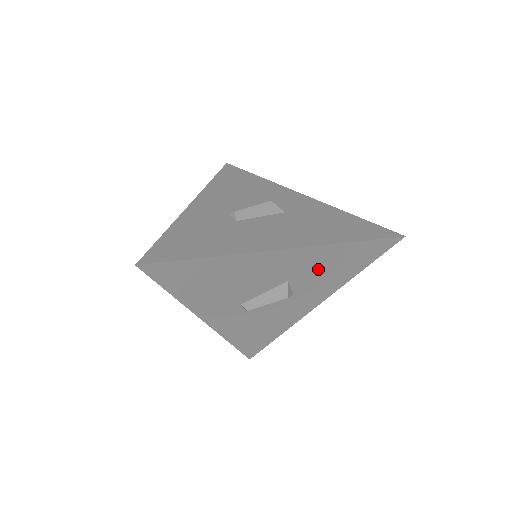
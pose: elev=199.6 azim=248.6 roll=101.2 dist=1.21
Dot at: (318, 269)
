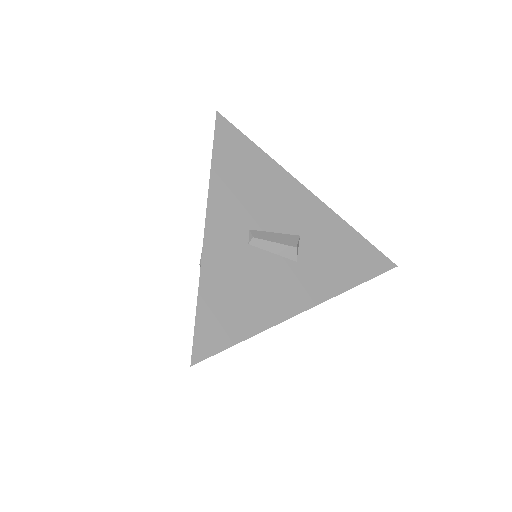
Dot at: (327, 244)
